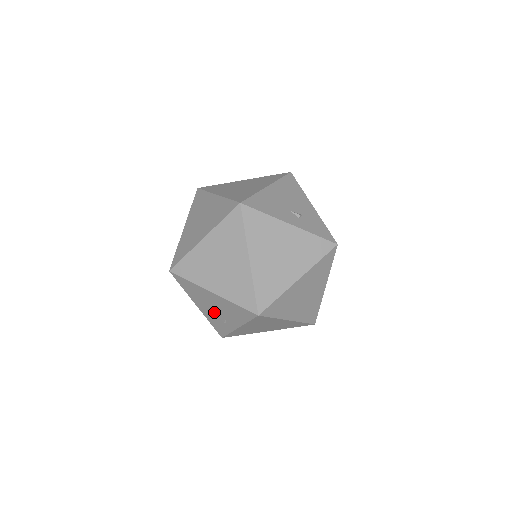
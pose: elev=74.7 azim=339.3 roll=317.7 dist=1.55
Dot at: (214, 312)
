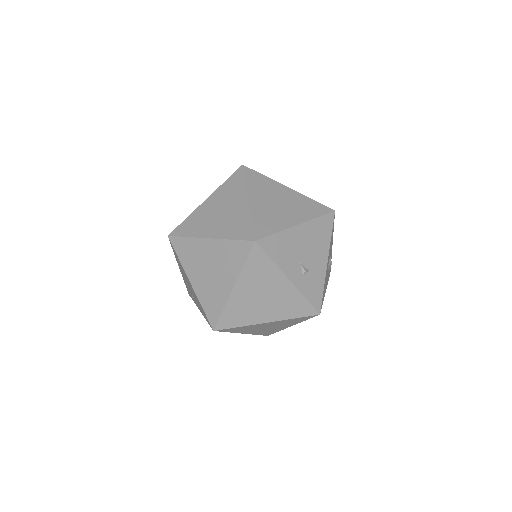
Dot at: (188, 286)
